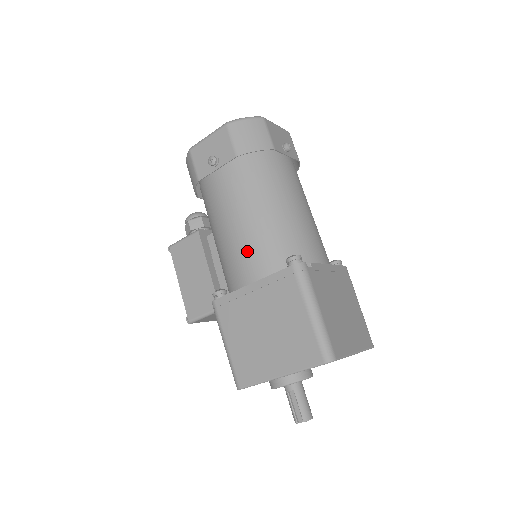
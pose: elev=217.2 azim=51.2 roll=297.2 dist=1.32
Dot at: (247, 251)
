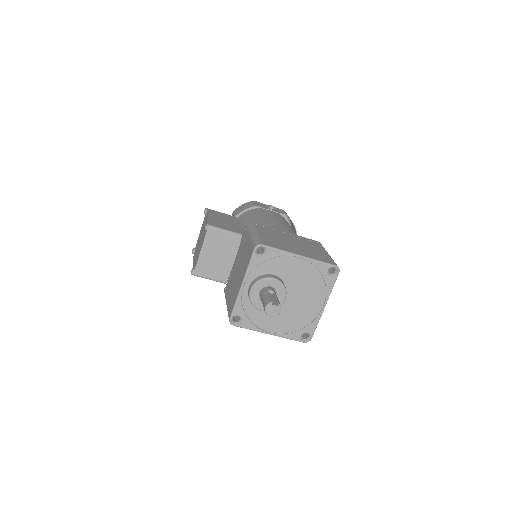
Dot at: (286, 228)
